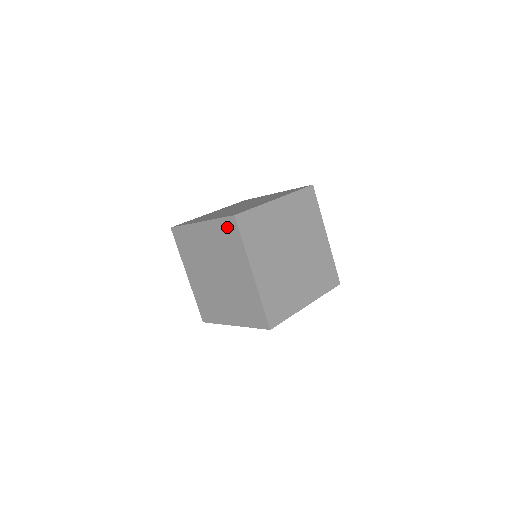
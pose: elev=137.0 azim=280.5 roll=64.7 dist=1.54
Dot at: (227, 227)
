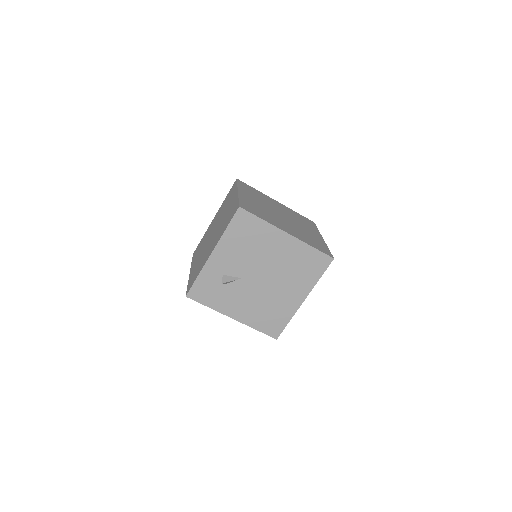
Dot at: (230, 191)
